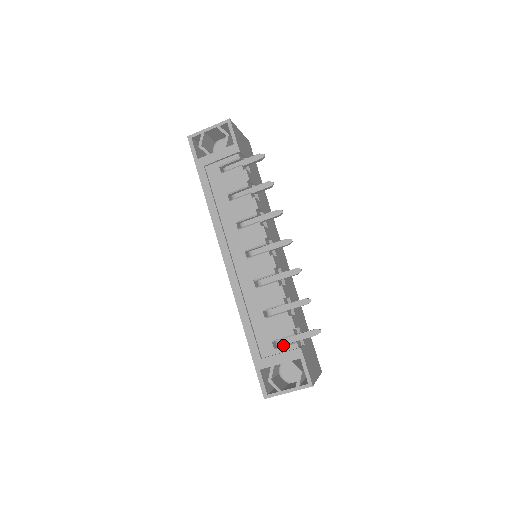
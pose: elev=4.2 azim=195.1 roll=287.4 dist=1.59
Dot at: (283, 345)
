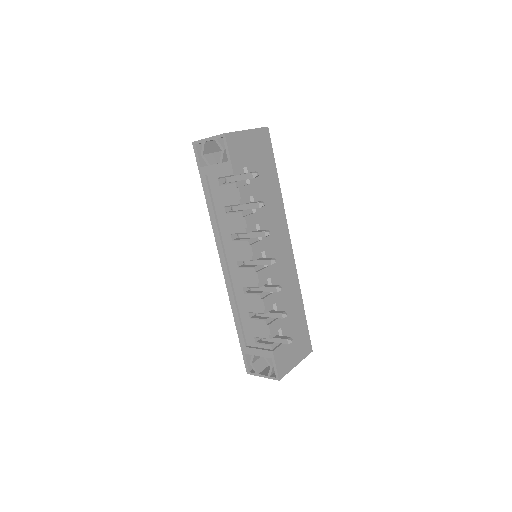
Dot at: (262, 343)
